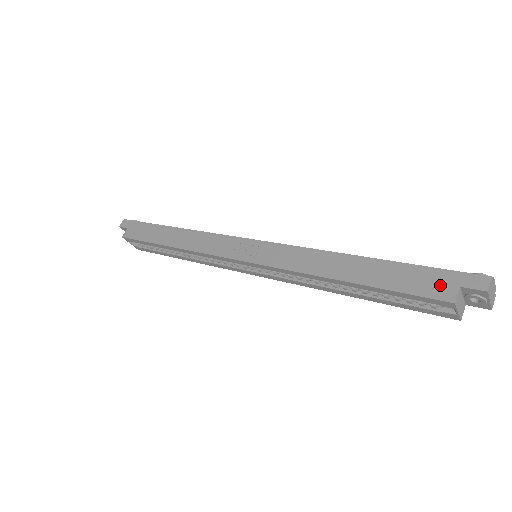
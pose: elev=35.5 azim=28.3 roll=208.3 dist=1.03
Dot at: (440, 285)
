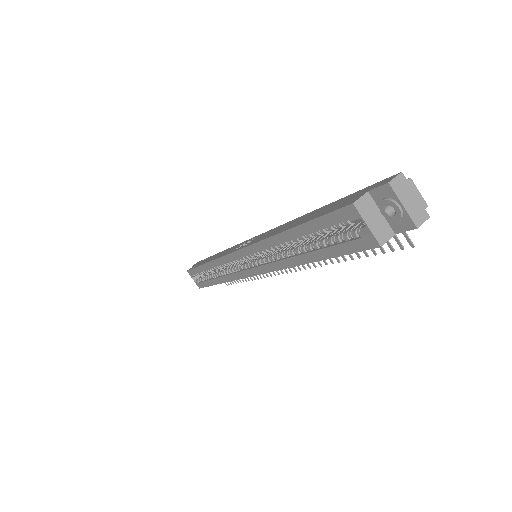
Dot at: (353, 198)
